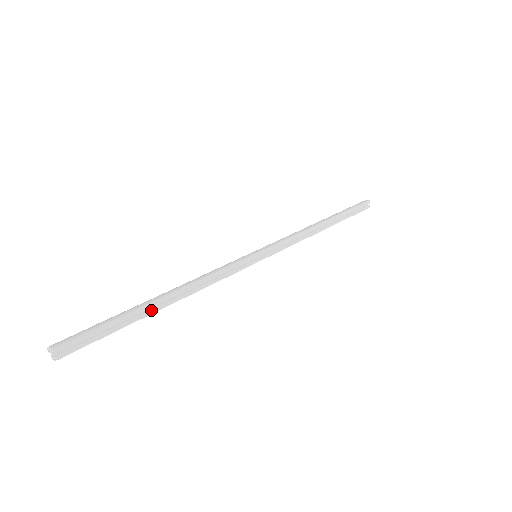
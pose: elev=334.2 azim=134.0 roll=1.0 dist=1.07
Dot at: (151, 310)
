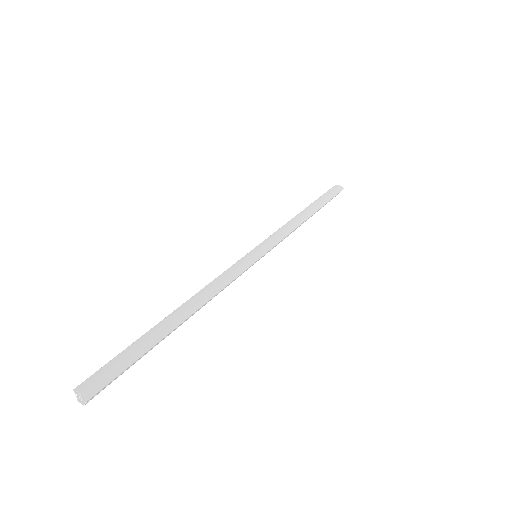
Dot at: occluded
